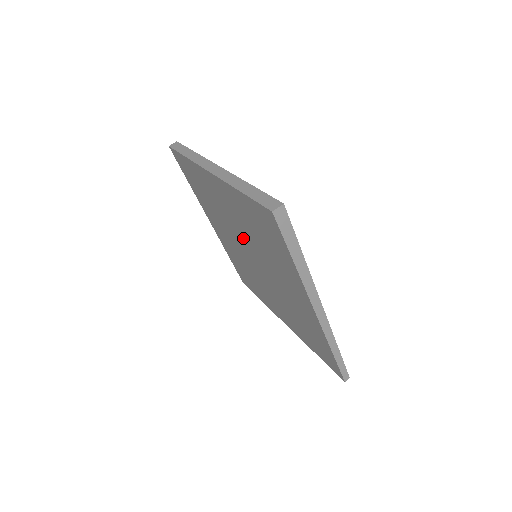
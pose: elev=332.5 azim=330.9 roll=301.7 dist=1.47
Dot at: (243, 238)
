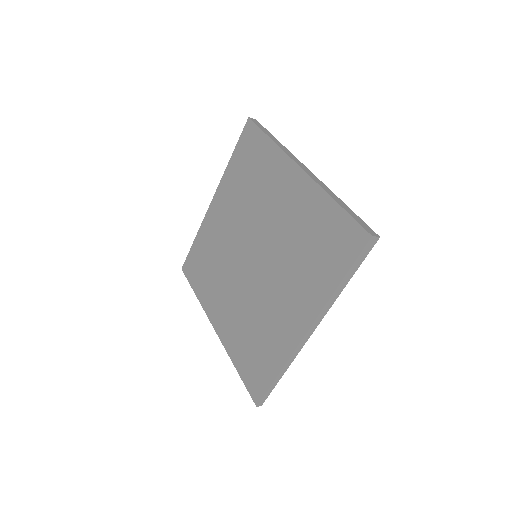
Dot at: (266, 235)
